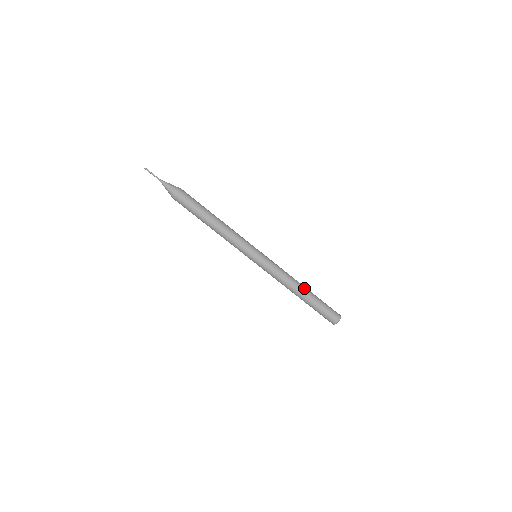
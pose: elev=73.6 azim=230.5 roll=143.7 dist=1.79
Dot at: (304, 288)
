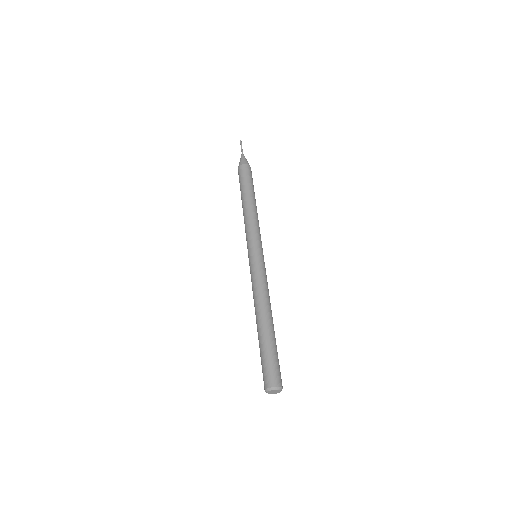
Dot at: occluded
